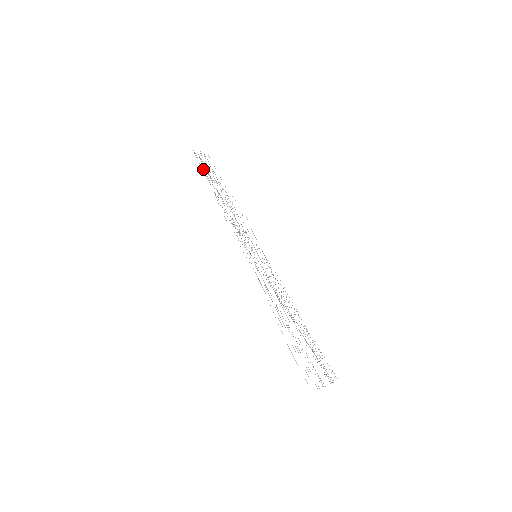
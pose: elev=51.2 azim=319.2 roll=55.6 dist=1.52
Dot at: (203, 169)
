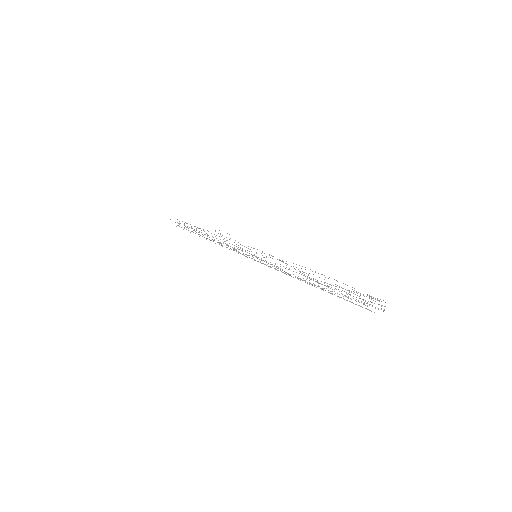
Dot at: occluded
